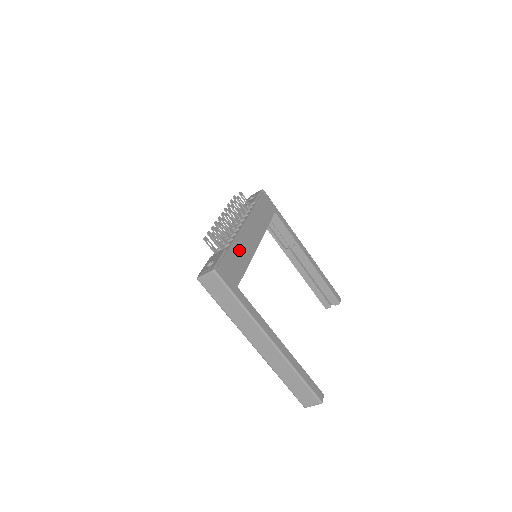
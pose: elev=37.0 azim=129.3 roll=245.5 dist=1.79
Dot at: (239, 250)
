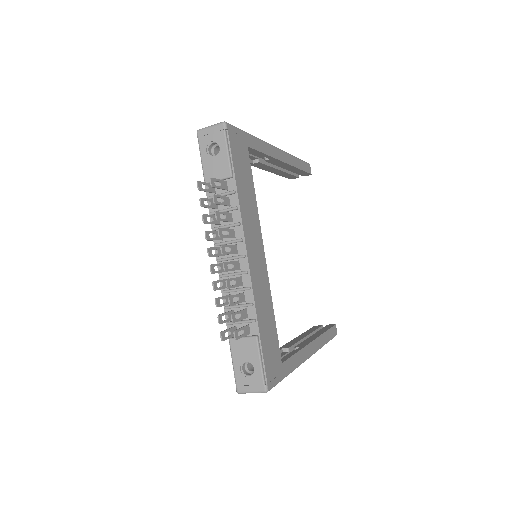
Dot at: (263, 309)
